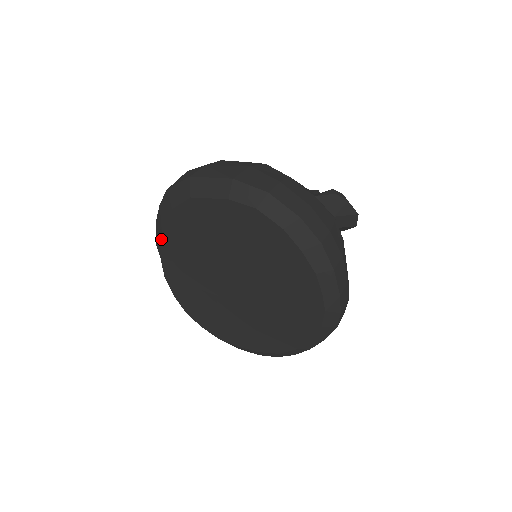
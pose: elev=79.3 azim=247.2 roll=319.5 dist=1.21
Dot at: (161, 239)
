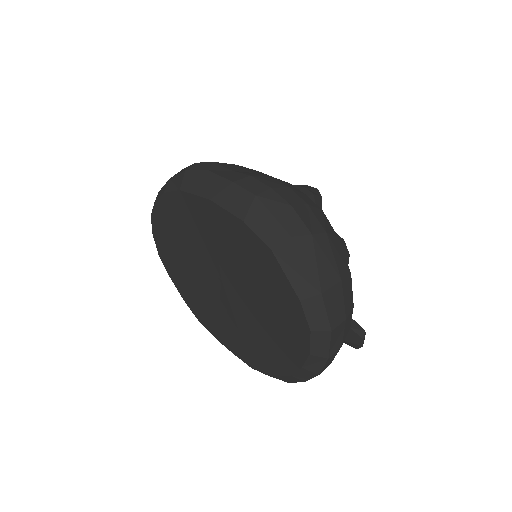
Dot at: (200, 196)
